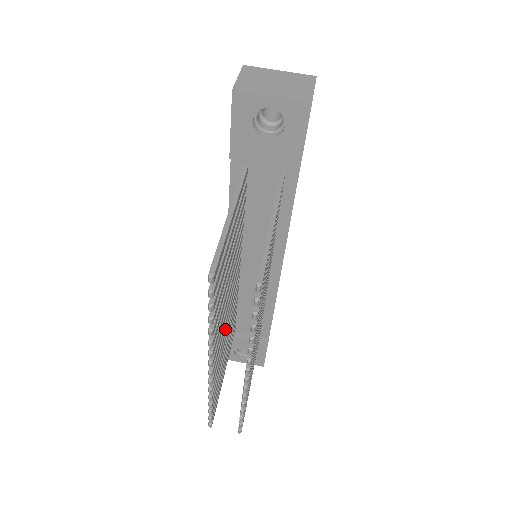
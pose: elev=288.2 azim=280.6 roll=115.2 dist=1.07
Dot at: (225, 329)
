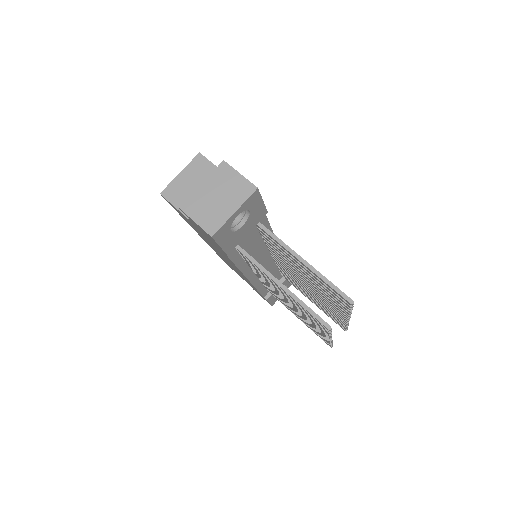
Dot at: occluded
